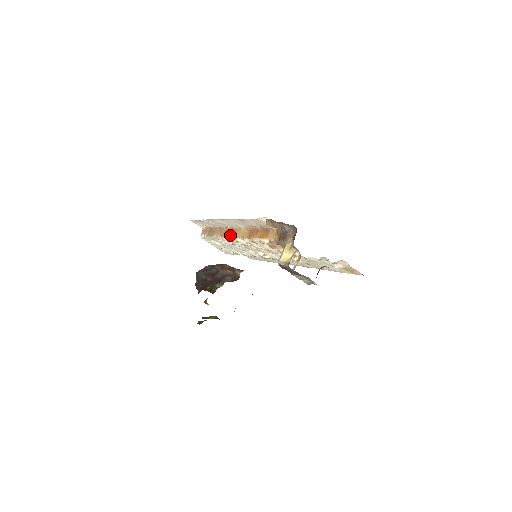
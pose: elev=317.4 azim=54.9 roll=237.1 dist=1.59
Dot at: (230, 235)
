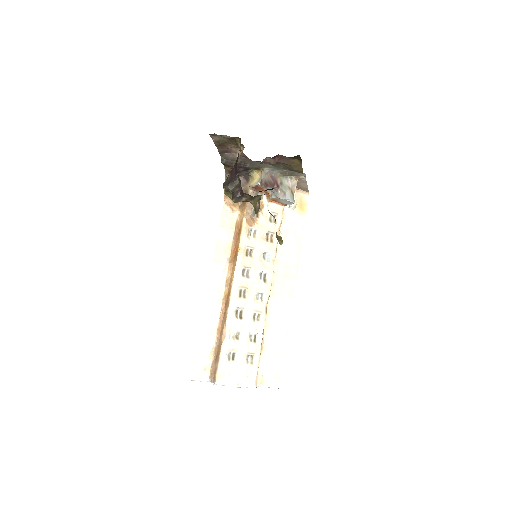
Dot at: (228, 297)
